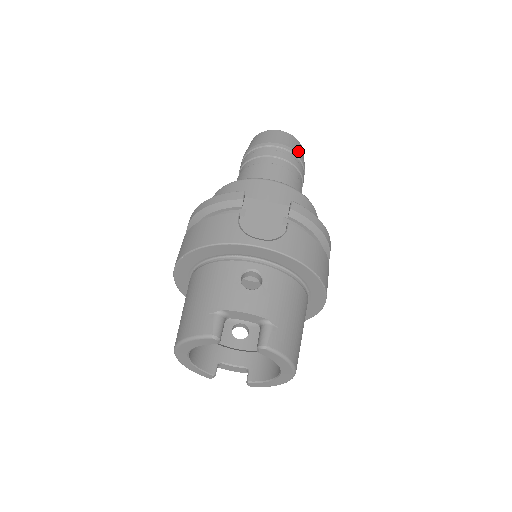
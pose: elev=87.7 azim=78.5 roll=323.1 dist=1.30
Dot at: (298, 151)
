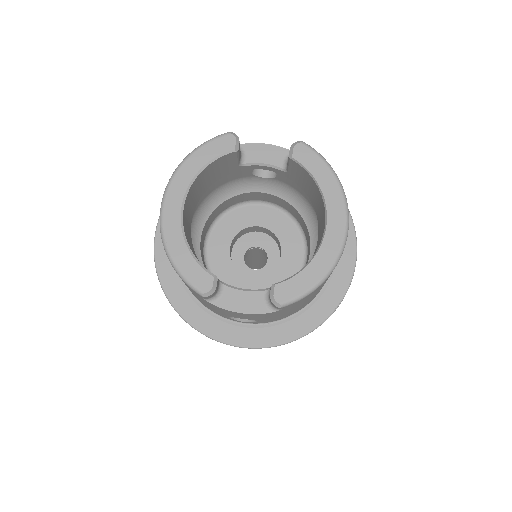
Dot at: occluded
